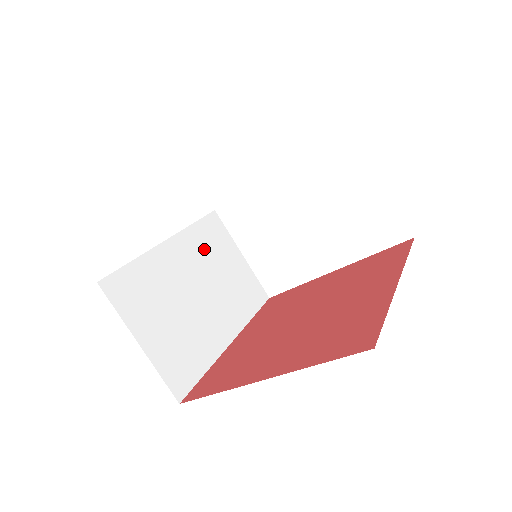
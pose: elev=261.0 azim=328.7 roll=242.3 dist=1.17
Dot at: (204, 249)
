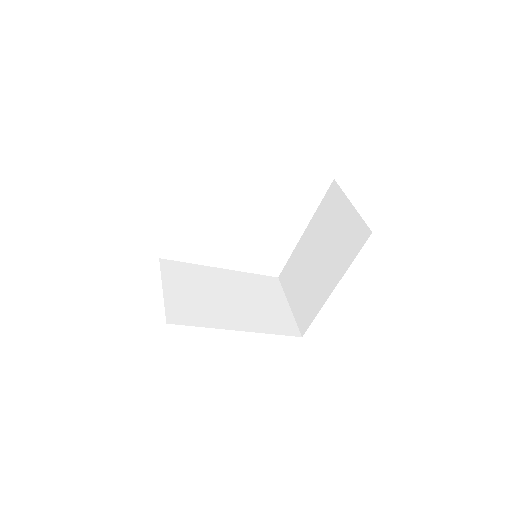
Dot at: (252, 286)
